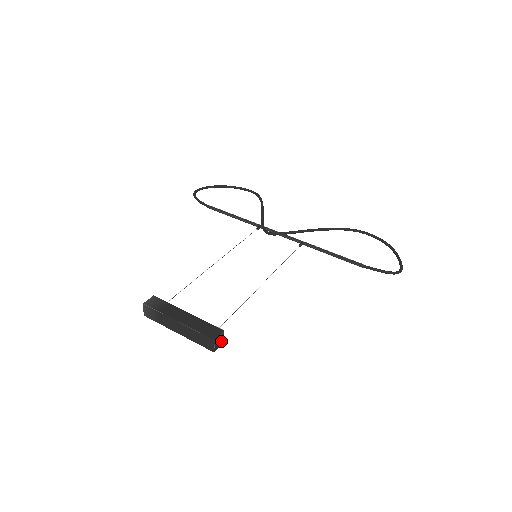
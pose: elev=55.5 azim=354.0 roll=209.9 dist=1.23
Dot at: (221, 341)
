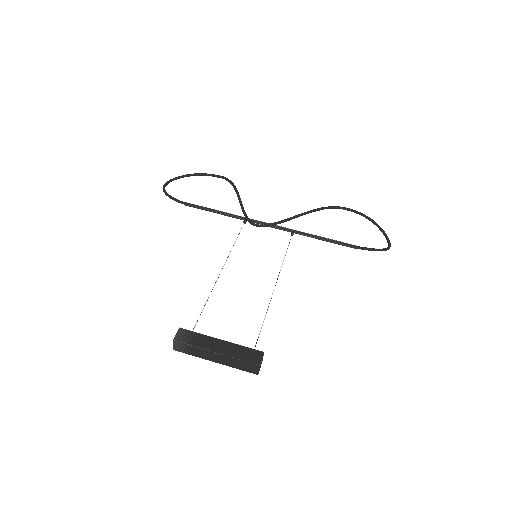
Dot at: (261, 362)
